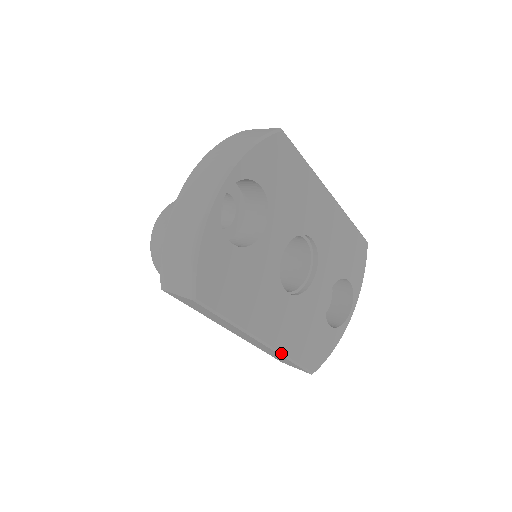
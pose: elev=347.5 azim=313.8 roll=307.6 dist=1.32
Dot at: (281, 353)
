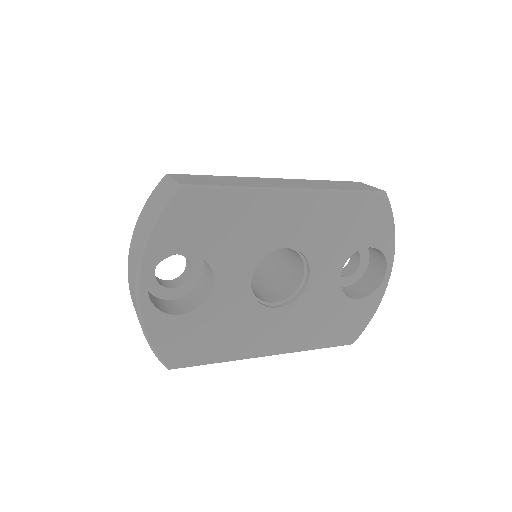
Dot at: (297, 351)
